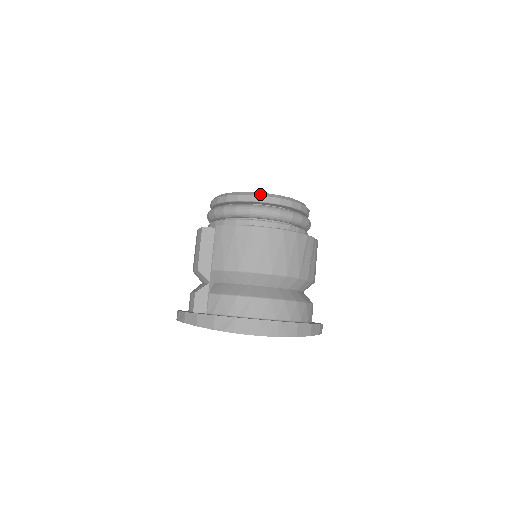
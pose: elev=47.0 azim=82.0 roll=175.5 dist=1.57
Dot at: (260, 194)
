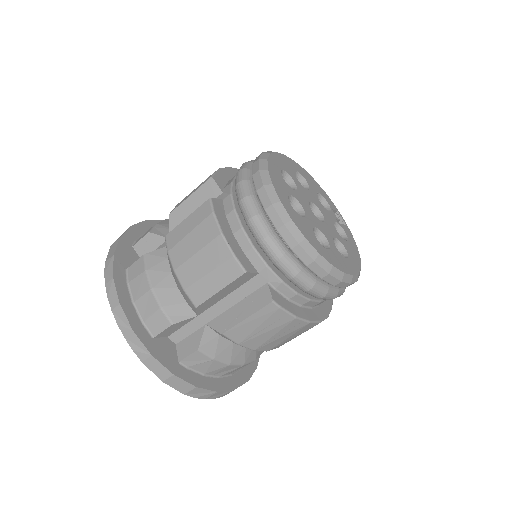
Dot at: (348, 280)
